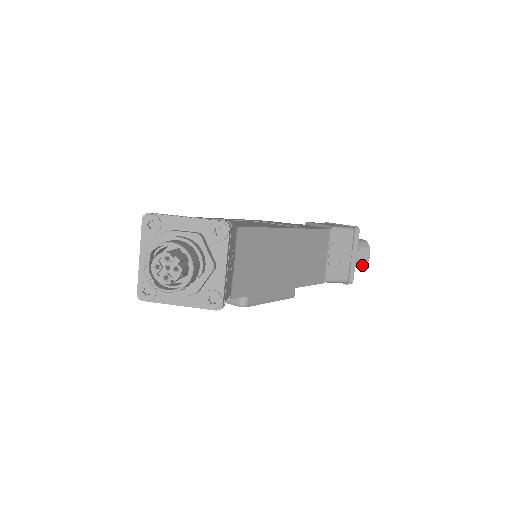
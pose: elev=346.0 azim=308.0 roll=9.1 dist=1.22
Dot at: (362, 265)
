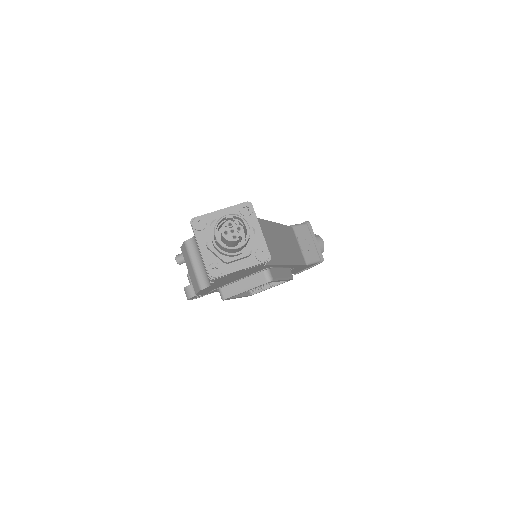
Dot at: (321, 251)
